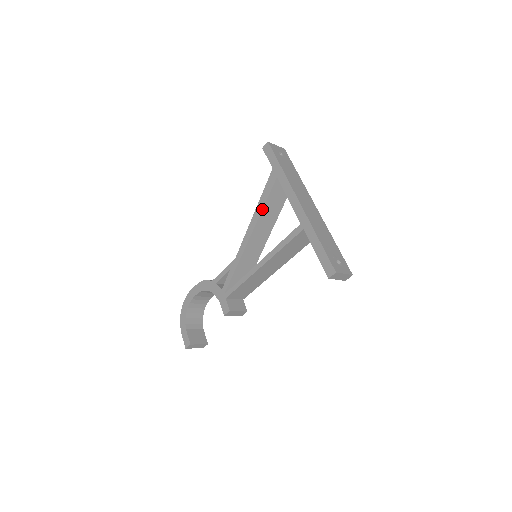
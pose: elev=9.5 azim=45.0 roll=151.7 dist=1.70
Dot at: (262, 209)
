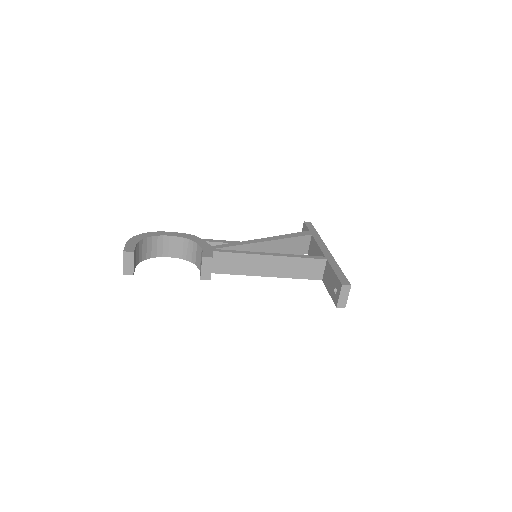
Dot at: (289, 237)
